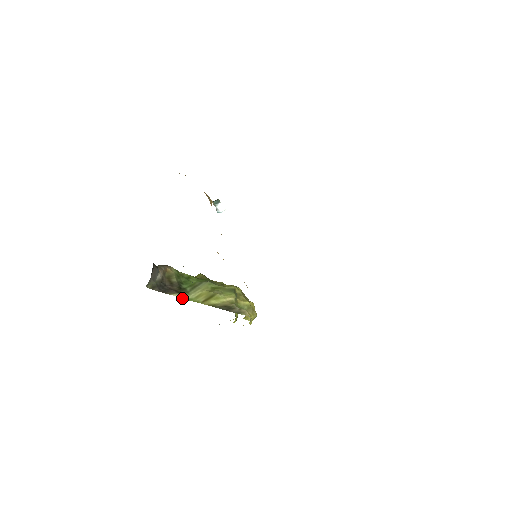
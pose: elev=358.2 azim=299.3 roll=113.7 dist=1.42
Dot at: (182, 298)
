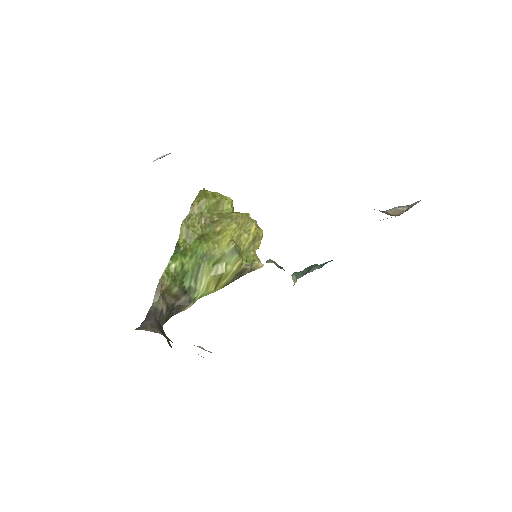
Dot at: occluded
